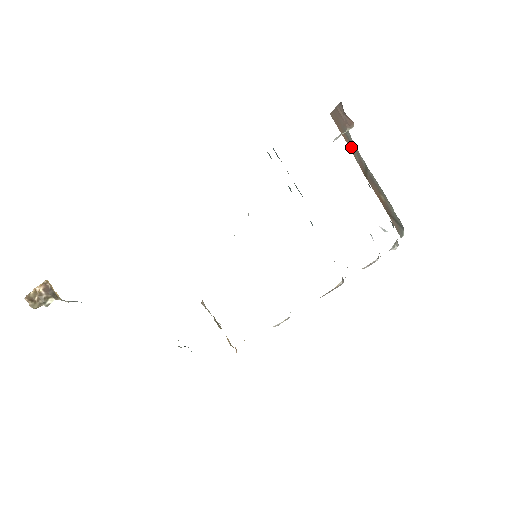
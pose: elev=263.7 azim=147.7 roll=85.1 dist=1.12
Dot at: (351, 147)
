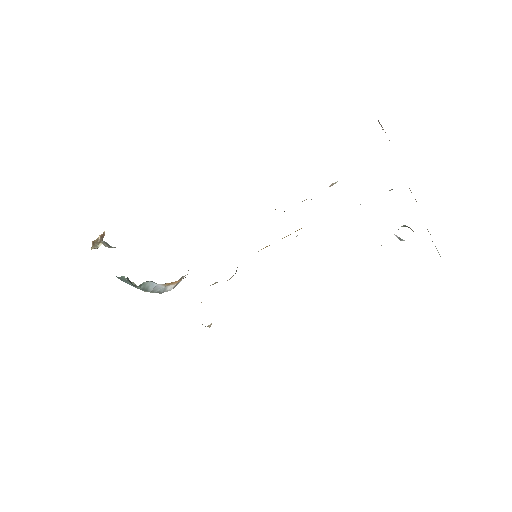
Dot at: occluded
